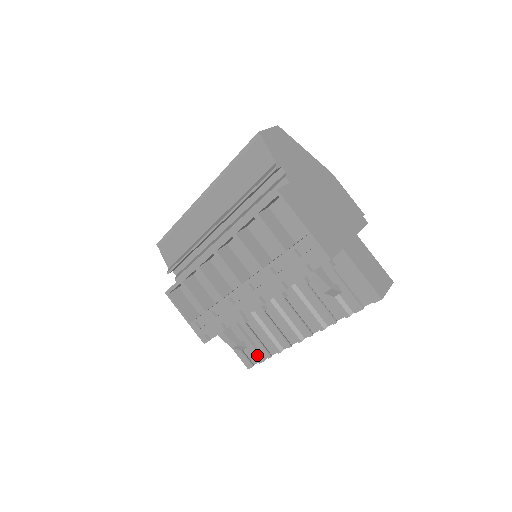
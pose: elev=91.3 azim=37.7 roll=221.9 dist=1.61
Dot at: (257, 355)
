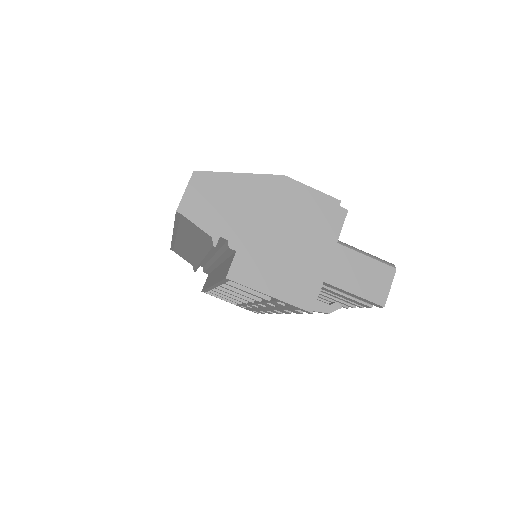
Dot at: occluded
